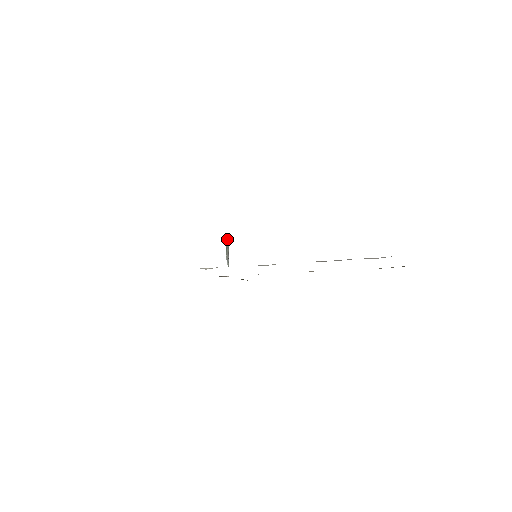
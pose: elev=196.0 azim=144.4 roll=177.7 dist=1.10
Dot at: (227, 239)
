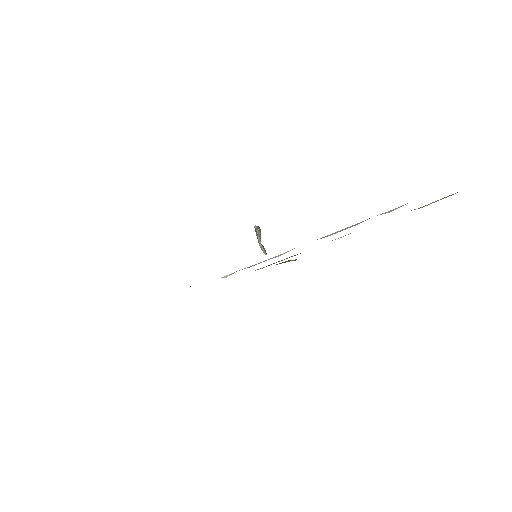
Dot at: (255, 227)
